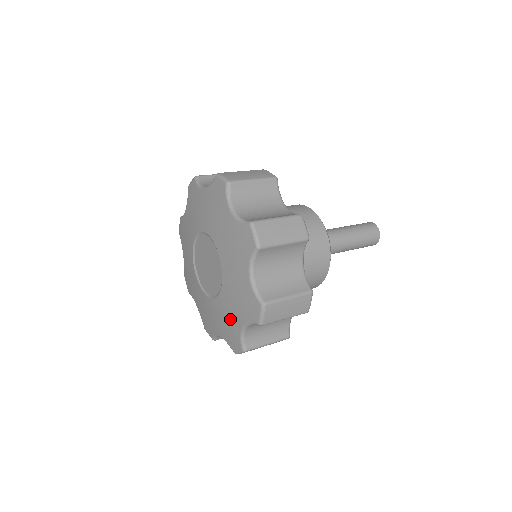
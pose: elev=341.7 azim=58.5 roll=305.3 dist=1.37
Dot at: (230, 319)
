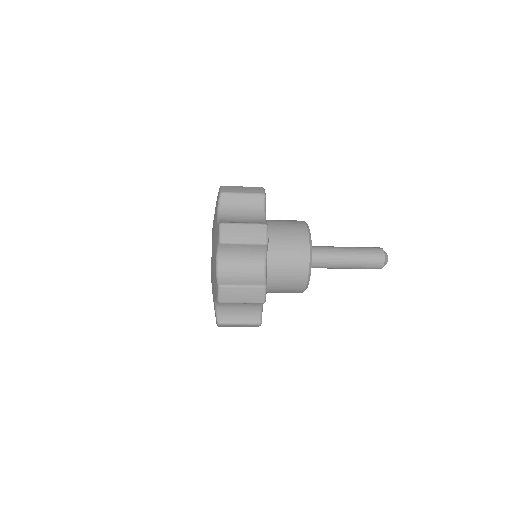
Dot at: (213, 269)
